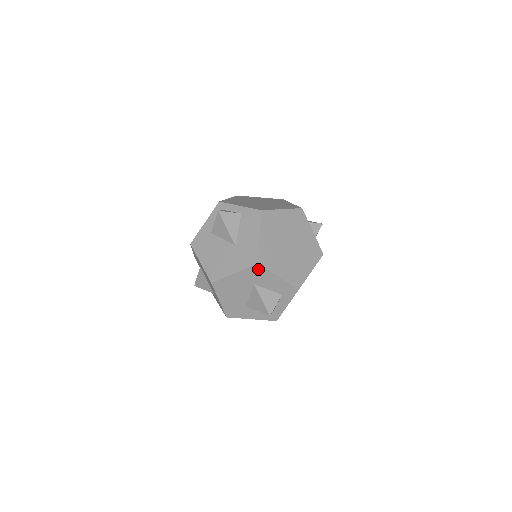
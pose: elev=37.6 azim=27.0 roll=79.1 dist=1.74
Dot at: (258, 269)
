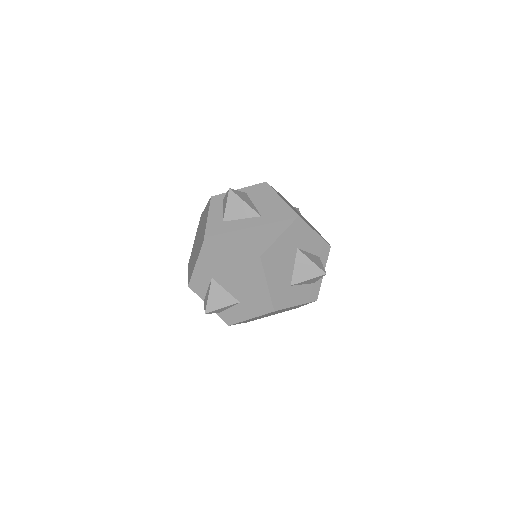
Dot at: (299, 224)
